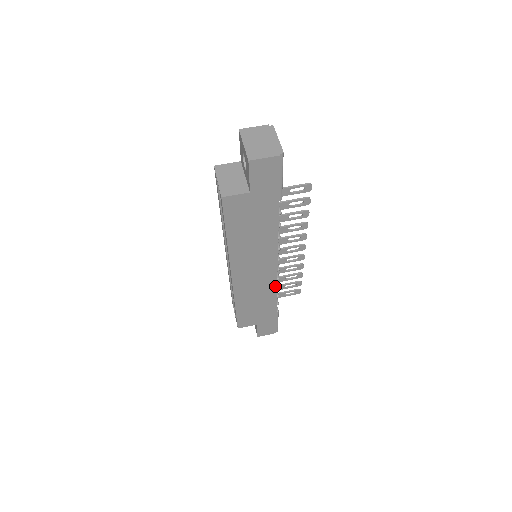
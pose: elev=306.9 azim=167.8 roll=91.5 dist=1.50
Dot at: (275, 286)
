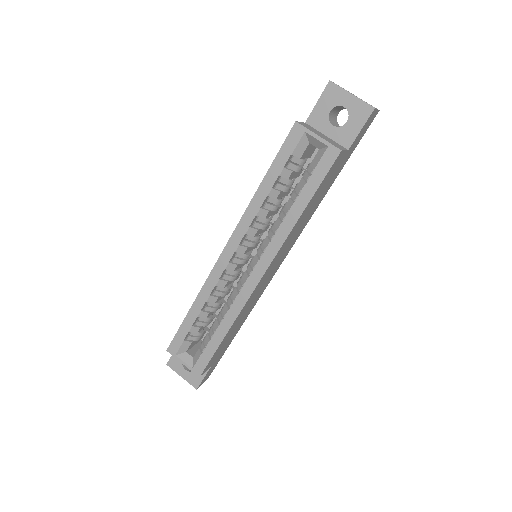
Dot at: (261, 294)
